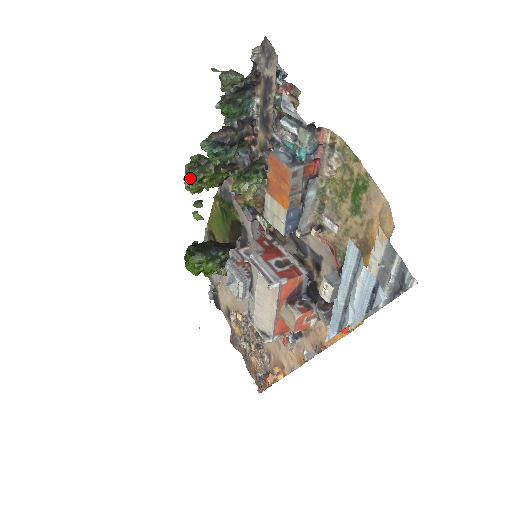
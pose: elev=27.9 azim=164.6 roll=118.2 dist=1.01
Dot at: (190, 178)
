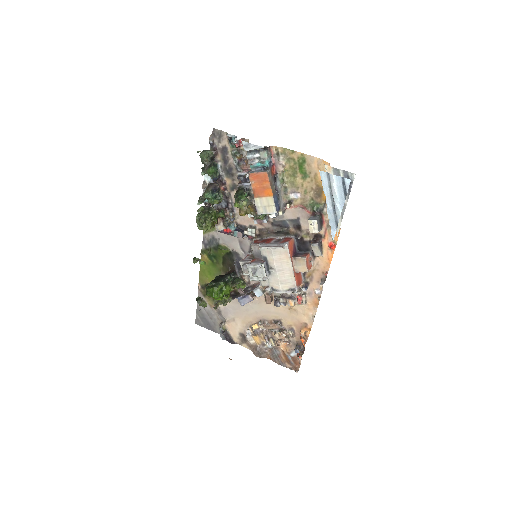
Dot at: (204, 221)
